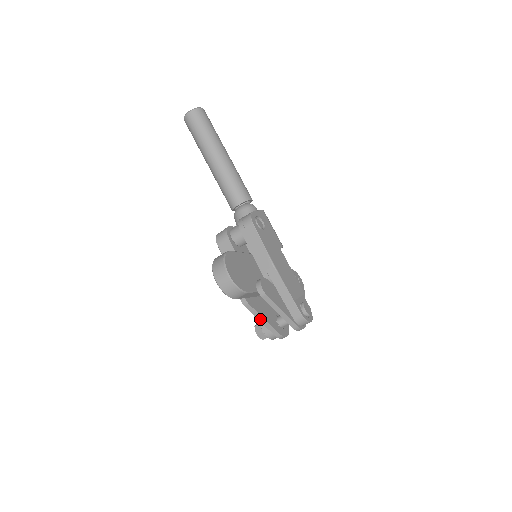
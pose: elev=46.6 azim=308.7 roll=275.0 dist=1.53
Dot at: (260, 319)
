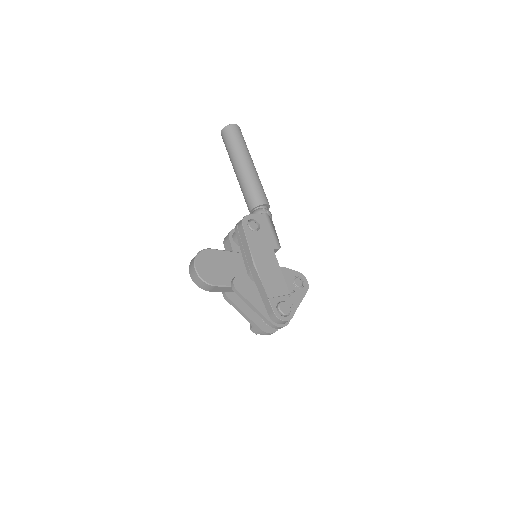
Dot at: (241, 313)
